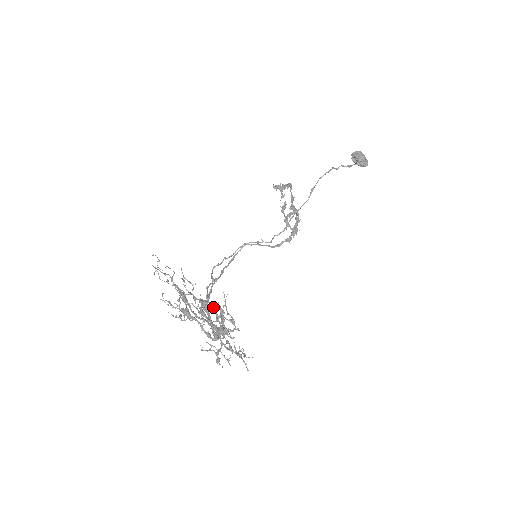
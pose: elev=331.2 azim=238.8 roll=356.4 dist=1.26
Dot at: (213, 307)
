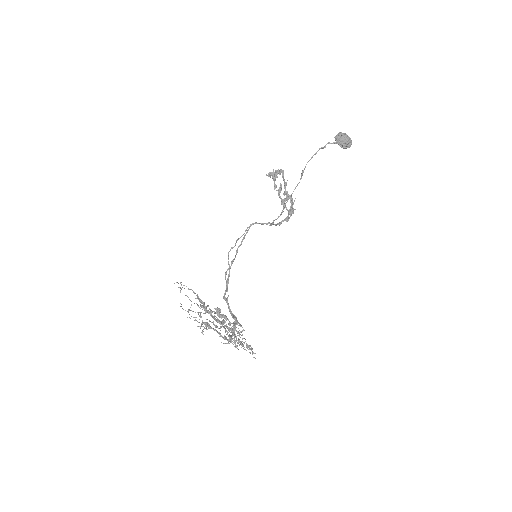
Dot at: (225, 318)
